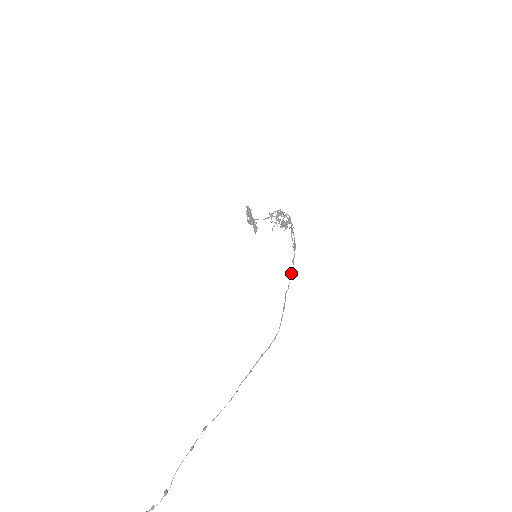
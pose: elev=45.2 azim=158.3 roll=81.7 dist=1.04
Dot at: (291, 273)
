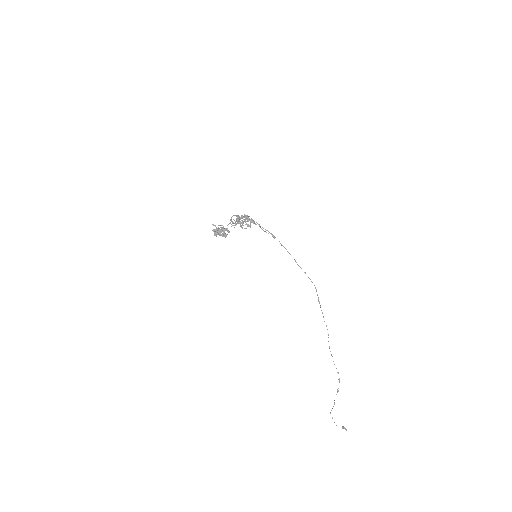
Dot at: (289, 253)
